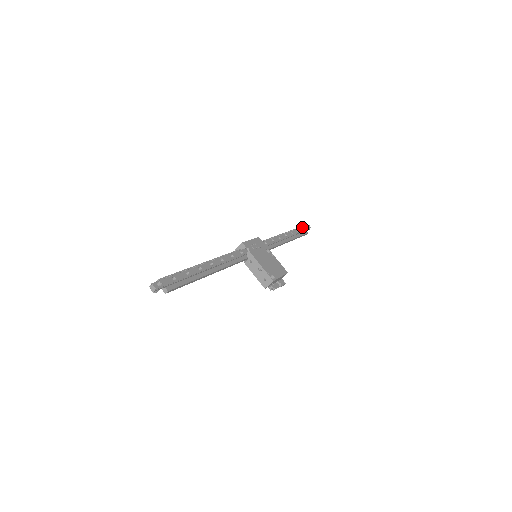
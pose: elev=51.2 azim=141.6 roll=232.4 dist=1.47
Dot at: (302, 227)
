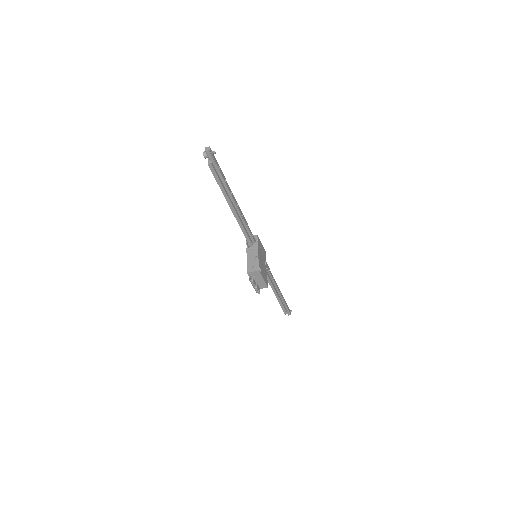
Dot at: occluded
